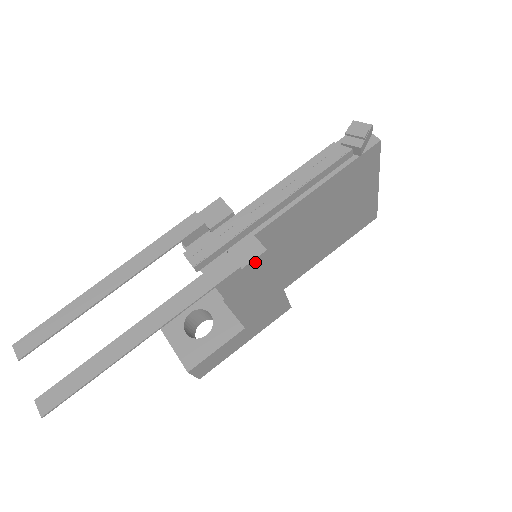
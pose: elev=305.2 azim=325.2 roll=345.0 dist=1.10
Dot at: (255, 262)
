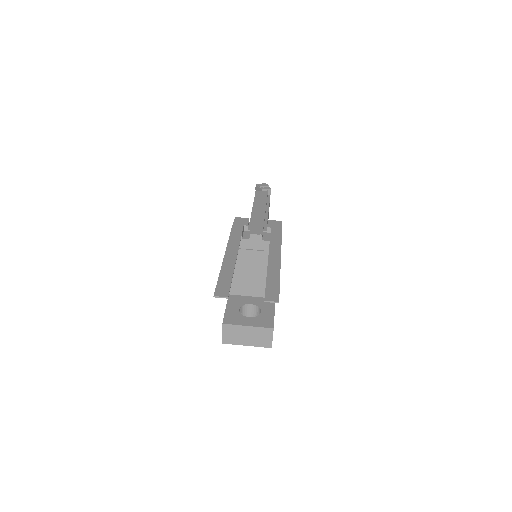
Dot at: occluded
